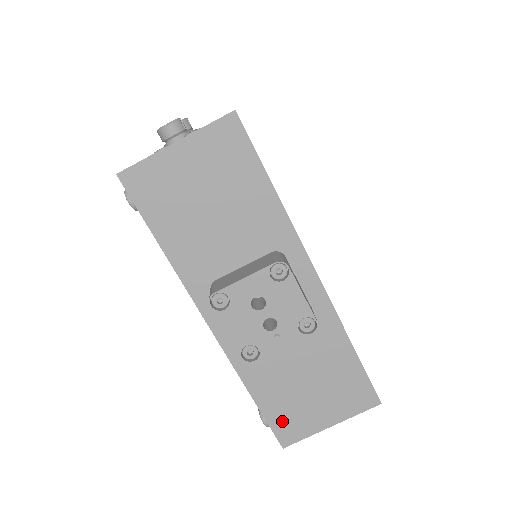
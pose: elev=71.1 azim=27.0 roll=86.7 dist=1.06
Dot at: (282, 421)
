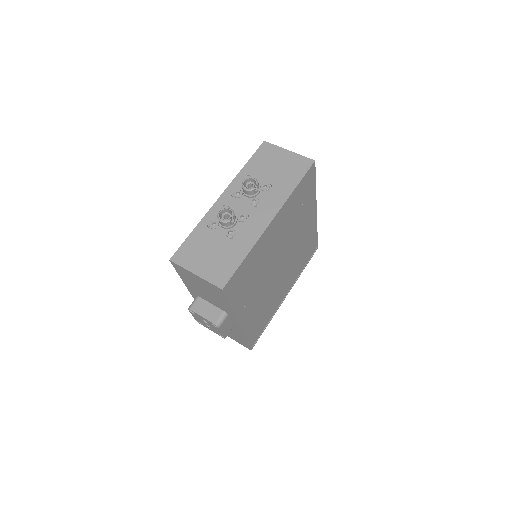
Dot at: occluded
